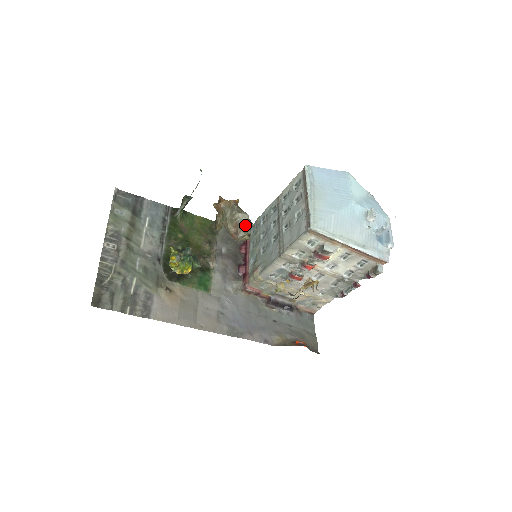
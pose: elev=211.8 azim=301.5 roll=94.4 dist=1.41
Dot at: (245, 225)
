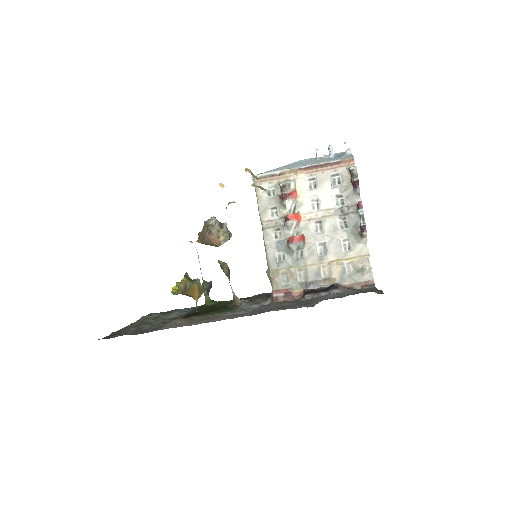
Dot at: (216, 225)
